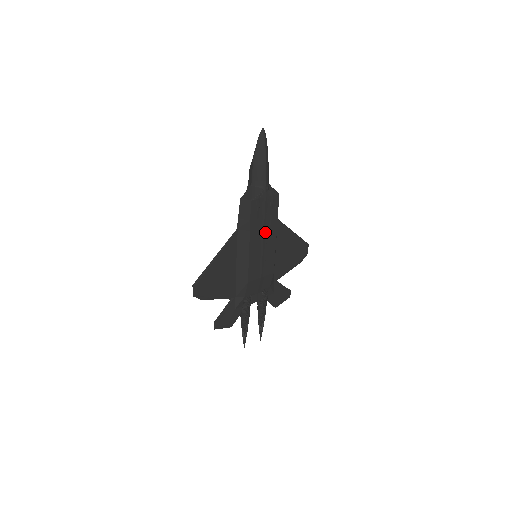
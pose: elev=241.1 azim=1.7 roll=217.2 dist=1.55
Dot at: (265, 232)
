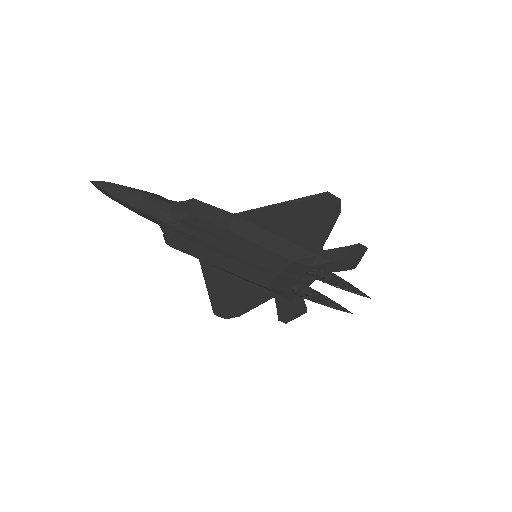
Dot at: (224, 247)
